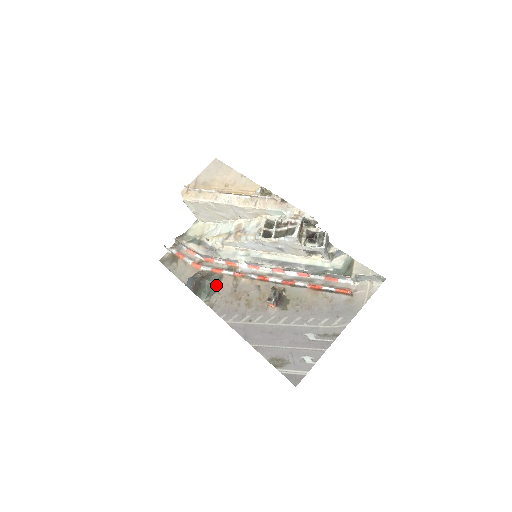
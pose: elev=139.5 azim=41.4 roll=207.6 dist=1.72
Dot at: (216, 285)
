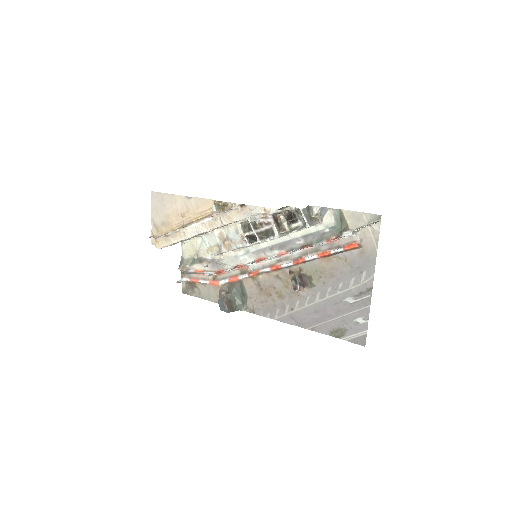
Dot at: (243, 292)
